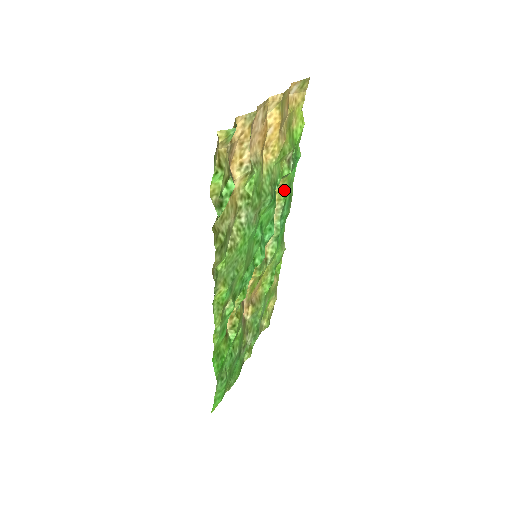
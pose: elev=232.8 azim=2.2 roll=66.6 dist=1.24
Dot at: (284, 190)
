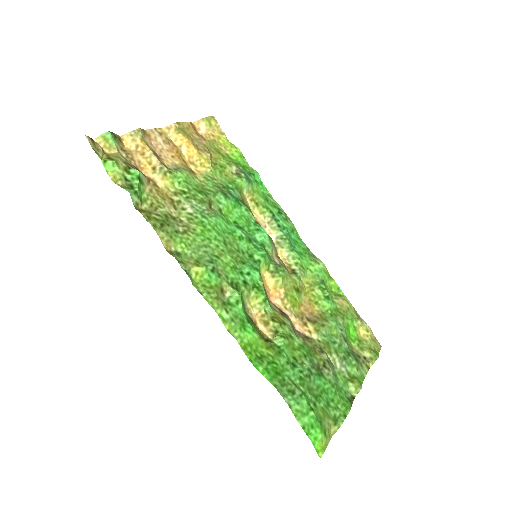
Dot at: (260, 202)
